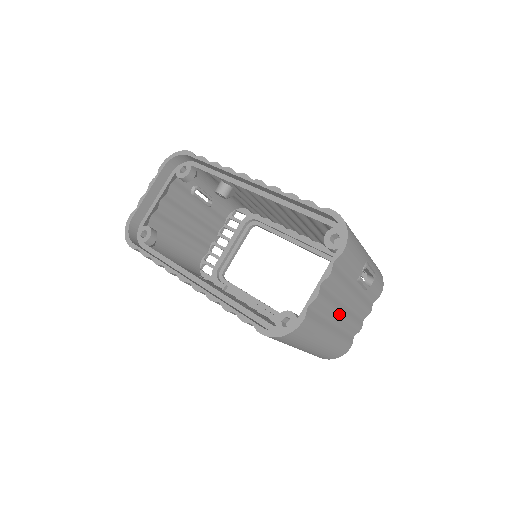
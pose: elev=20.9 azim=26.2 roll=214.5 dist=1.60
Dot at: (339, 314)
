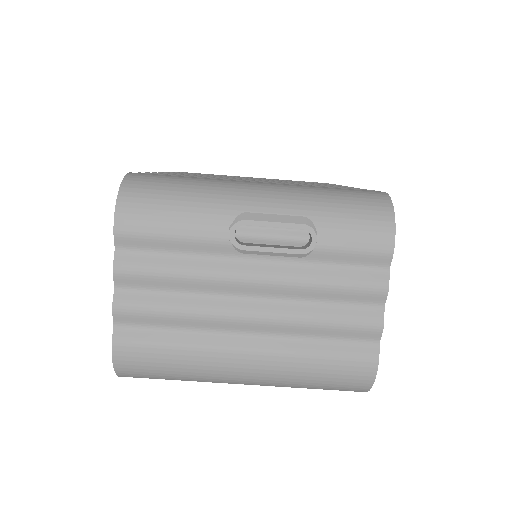
Dot at: (234, 318)
